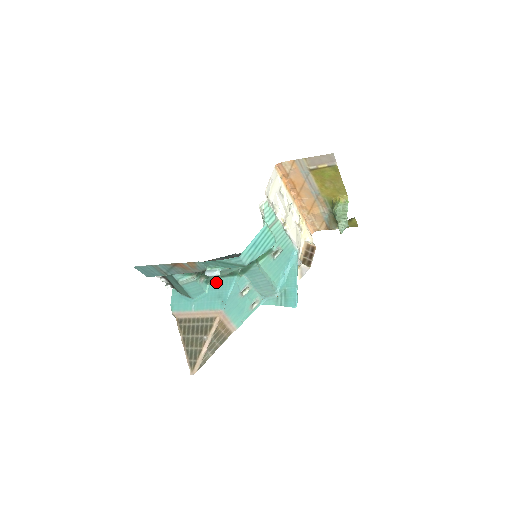
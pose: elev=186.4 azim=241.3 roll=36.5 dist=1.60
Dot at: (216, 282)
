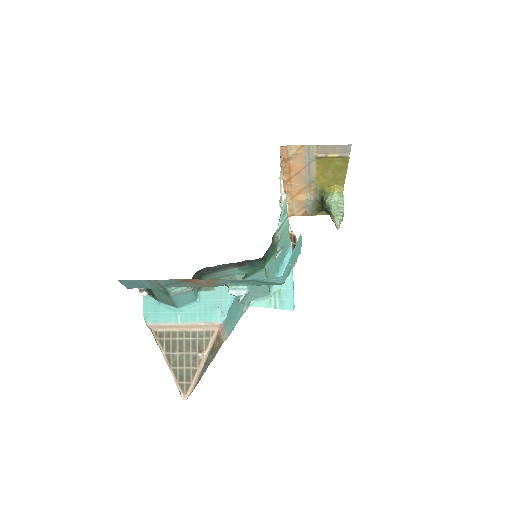
Dot at: (211, 288)
